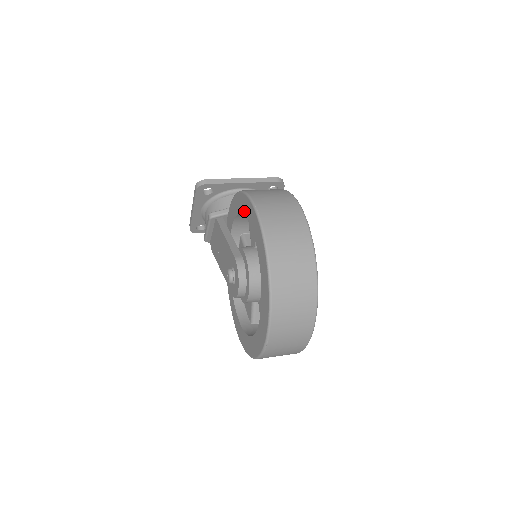
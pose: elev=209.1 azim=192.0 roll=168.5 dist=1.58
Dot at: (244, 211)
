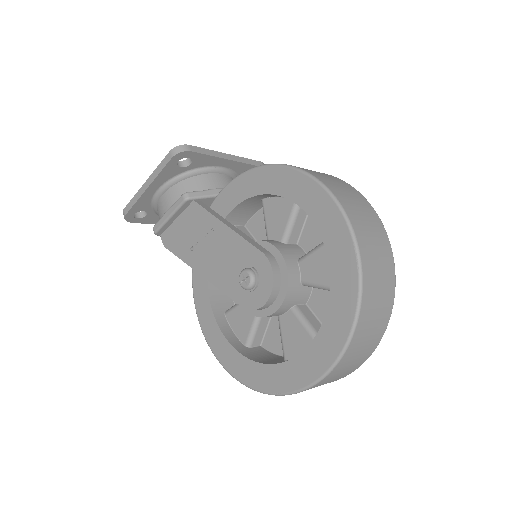
Dot at: (283, 190)
